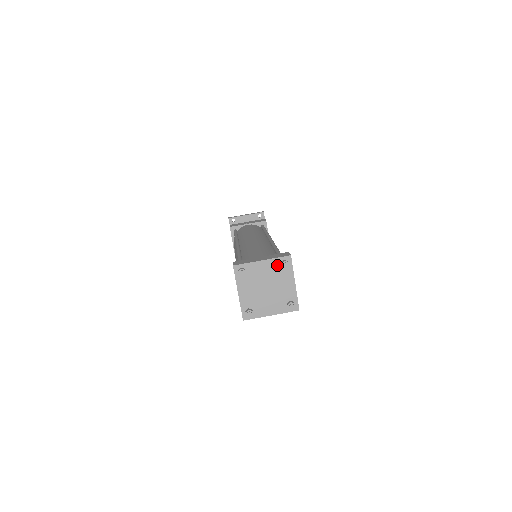
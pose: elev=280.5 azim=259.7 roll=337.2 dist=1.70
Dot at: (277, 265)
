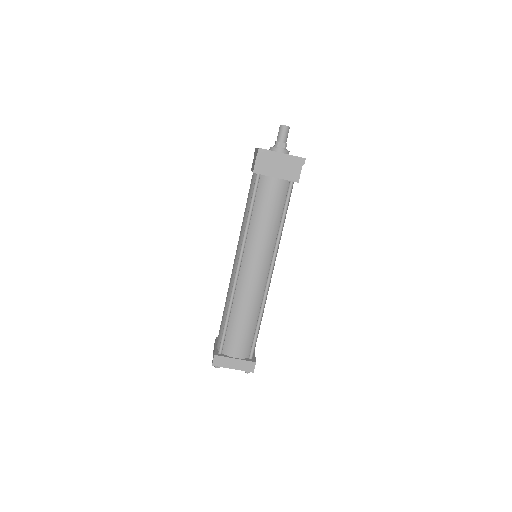
Dot at: occluded
